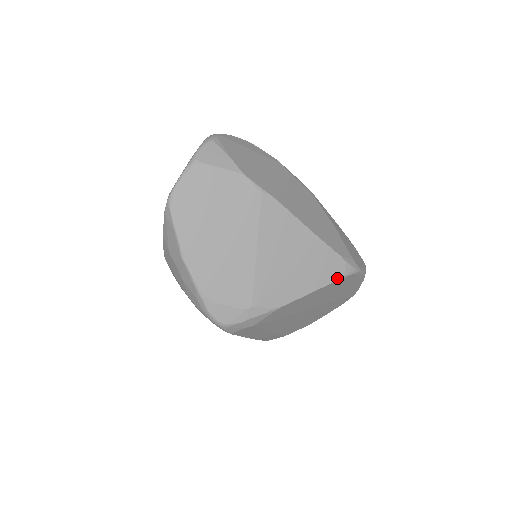
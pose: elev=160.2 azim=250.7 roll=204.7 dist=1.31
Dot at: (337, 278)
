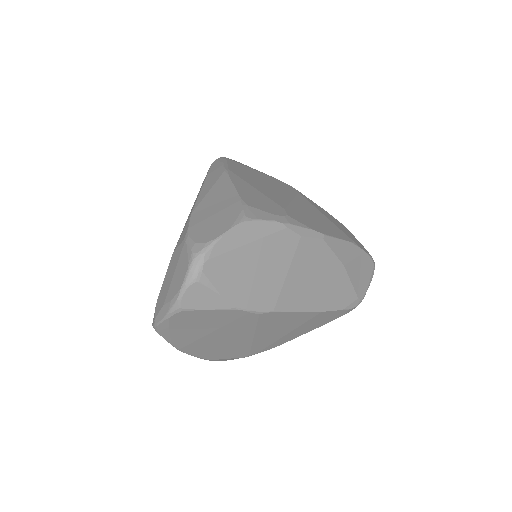
Dot at: (336, 318)
